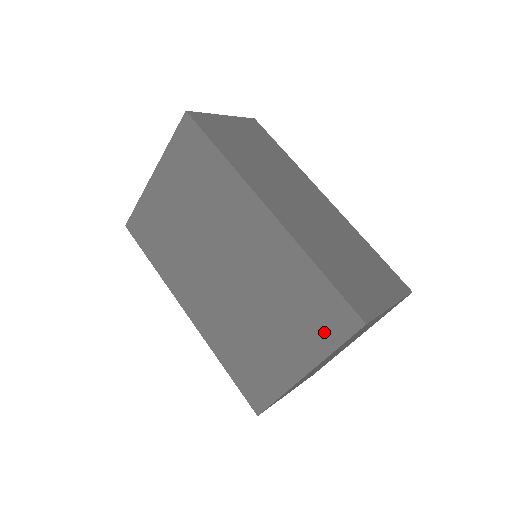
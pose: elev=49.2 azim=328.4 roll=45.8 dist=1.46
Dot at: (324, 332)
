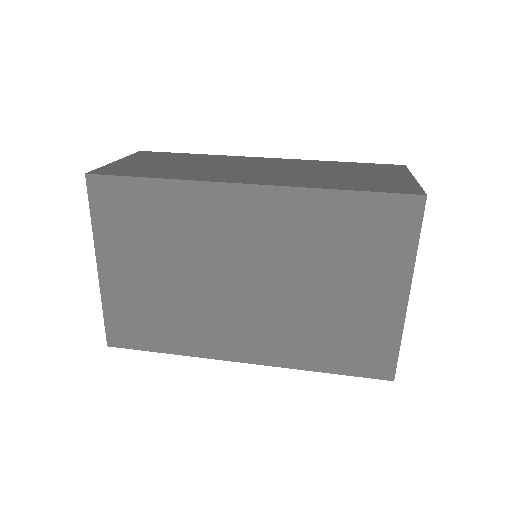
Dot at: (394, 241)
